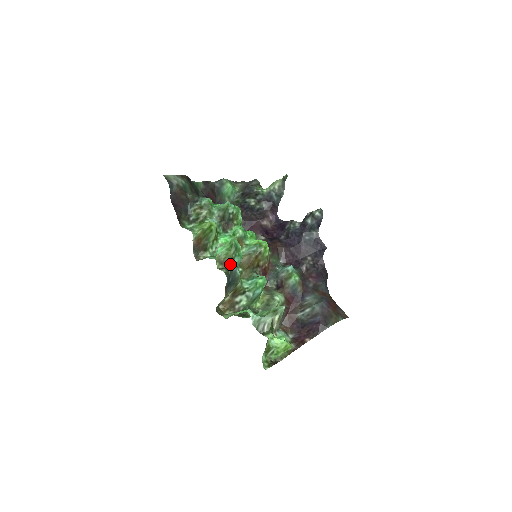
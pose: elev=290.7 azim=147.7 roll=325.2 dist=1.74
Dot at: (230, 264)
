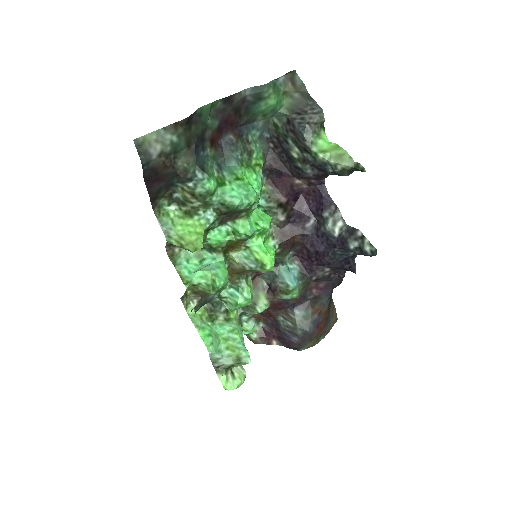
Dot at: (206, 296)
